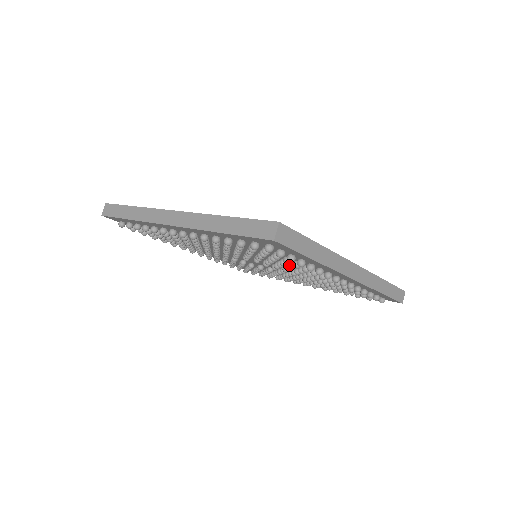
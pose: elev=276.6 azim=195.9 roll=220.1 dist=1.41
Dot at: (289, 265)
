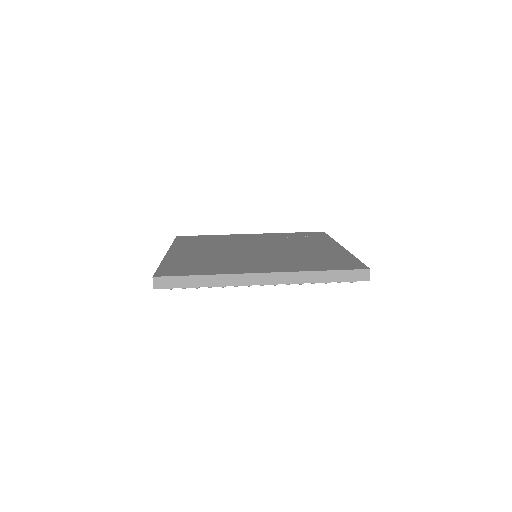
Dot at: occluded
